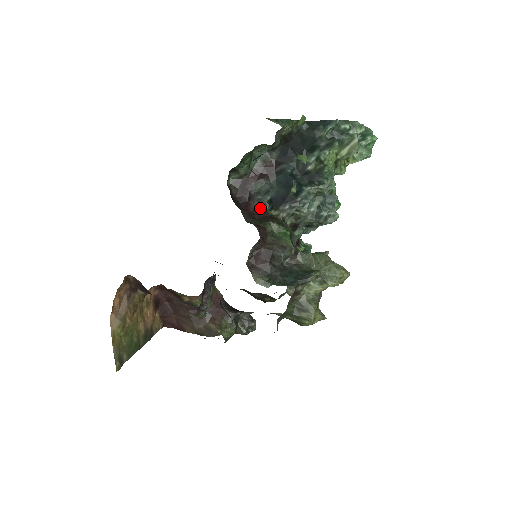
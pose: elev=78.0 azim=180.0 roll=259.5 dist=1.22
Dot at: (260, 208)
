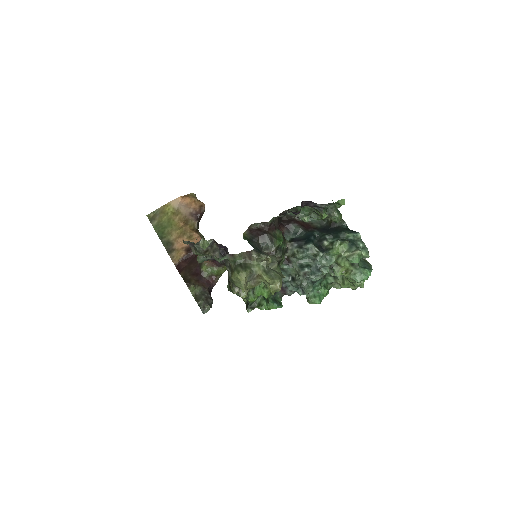
Dot at: (285, 235)
